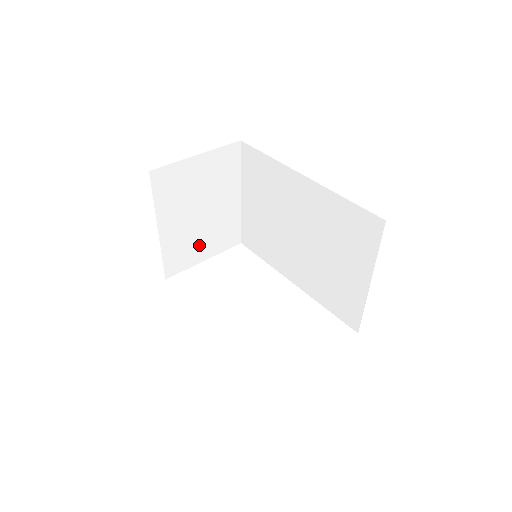
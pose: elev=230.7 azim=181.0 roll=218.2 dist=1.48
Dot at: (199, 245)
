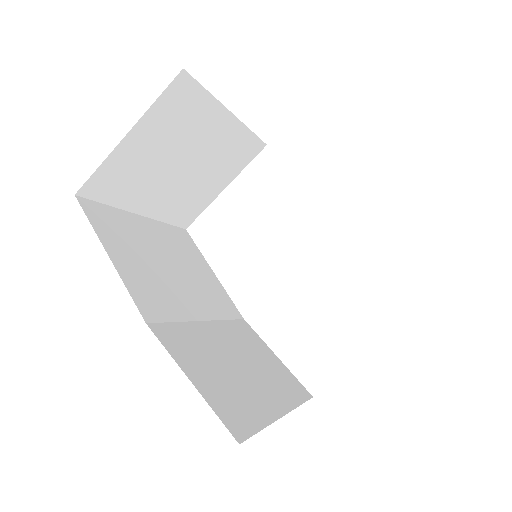
Dot at: (206, 186)
